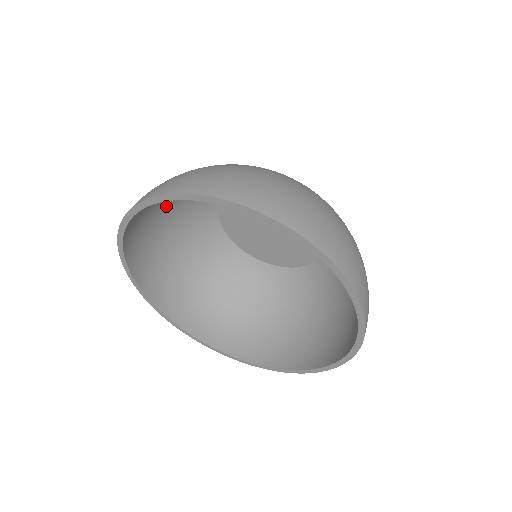
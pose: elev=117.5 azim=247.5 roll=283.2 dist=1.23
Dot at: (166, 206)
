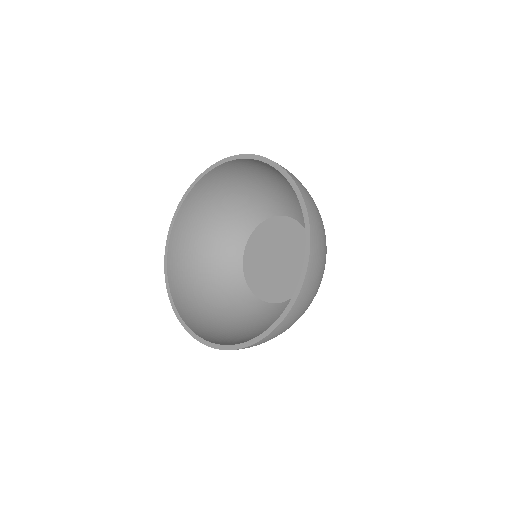
Dot at: (239, 190)
